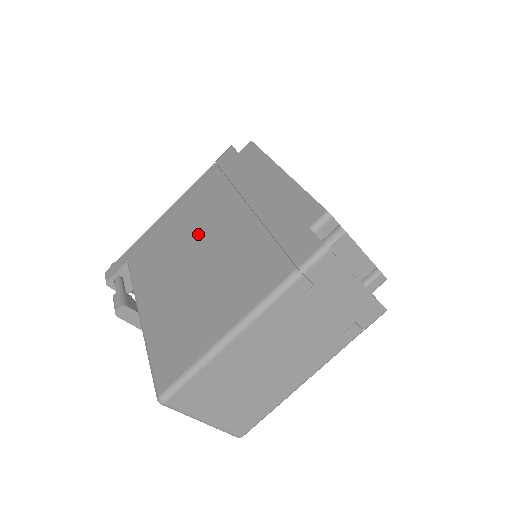
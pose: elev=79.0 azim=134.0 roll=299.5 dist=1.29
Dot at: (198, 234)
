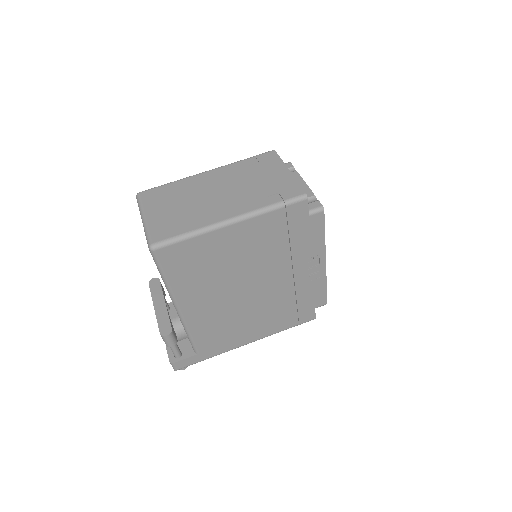
Dot at: occluded
